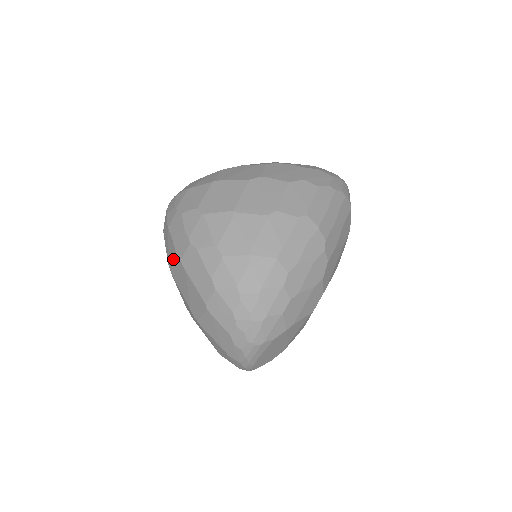
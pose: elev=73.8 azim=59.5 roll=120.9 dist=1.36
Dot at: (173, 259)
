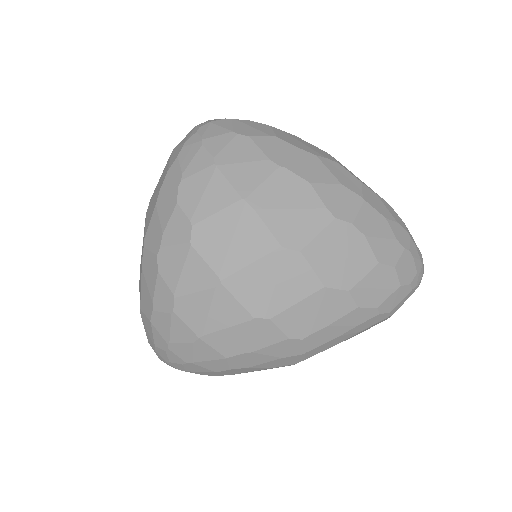
Dot at: (147, 222)
